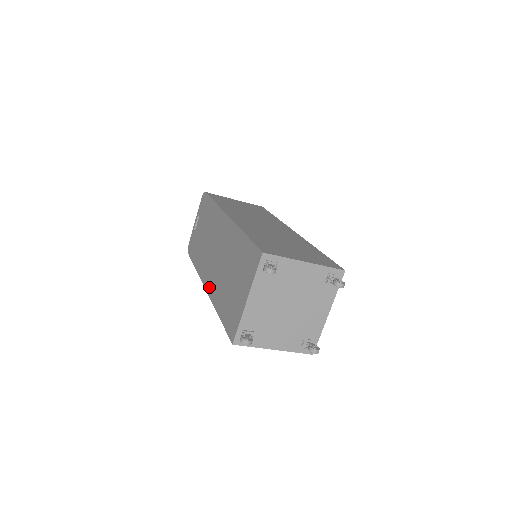
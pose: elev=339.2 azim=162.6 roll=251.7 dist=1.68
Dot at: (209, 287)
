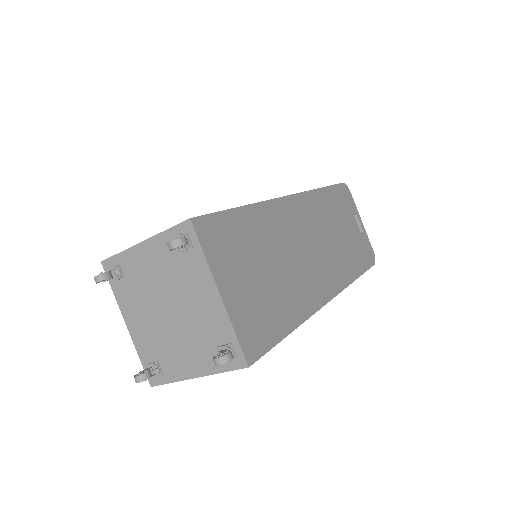
Dot at: occluded
